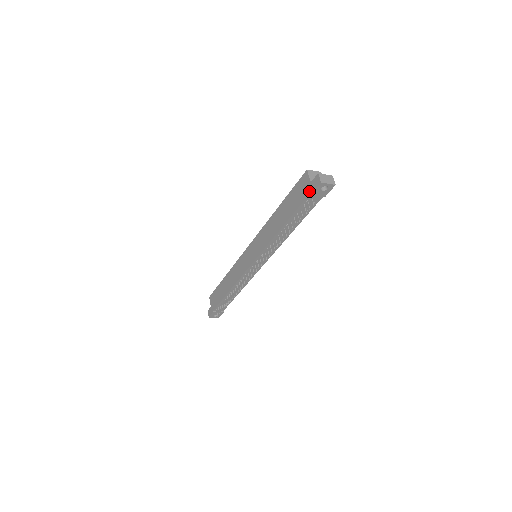
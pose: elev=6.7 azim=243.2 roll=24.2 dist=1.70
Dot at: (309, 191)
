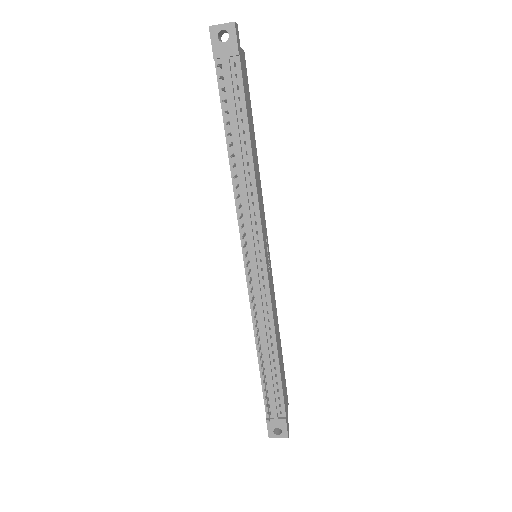
Dot at: (214, 60)
